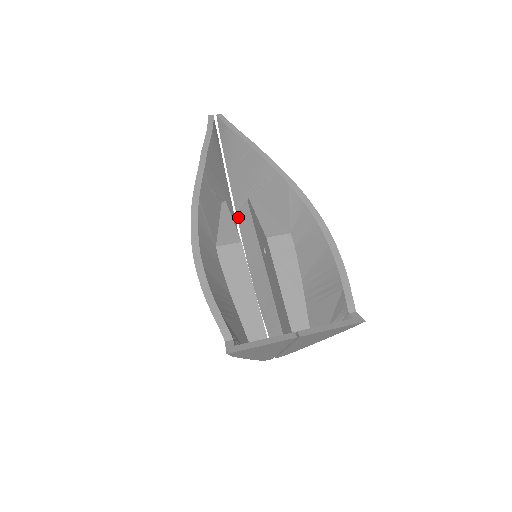
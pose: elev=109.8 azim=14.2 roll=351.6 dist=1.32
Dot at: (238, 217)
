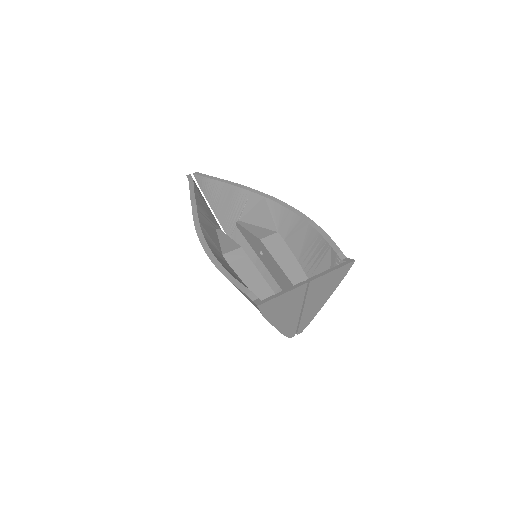
Dot at: occluded
